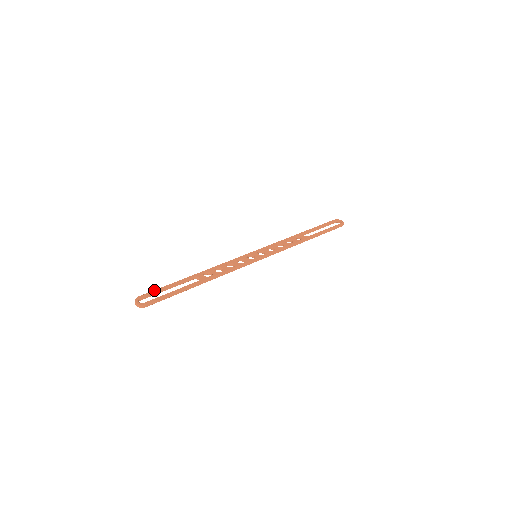
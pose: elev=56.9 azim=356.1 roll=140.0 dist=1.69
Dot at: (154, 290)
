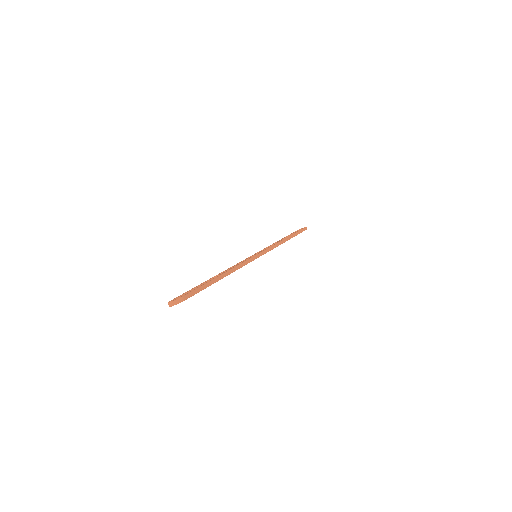
Dot at: occluded
